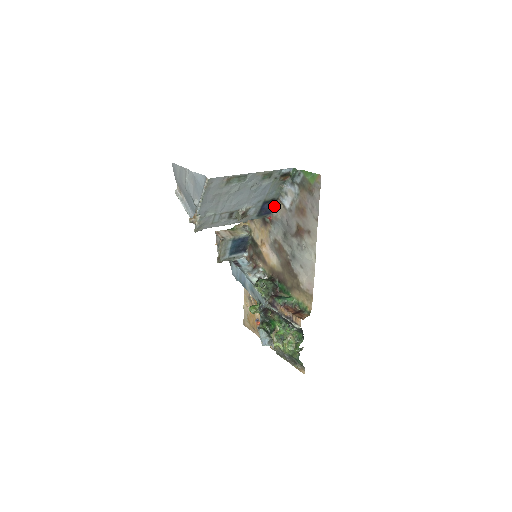
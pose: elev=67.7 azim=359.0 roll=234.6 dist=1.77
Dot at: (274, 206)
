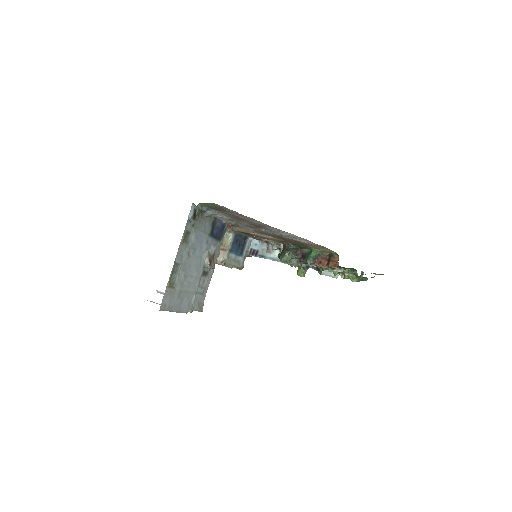
Dot at: (220, 220)
